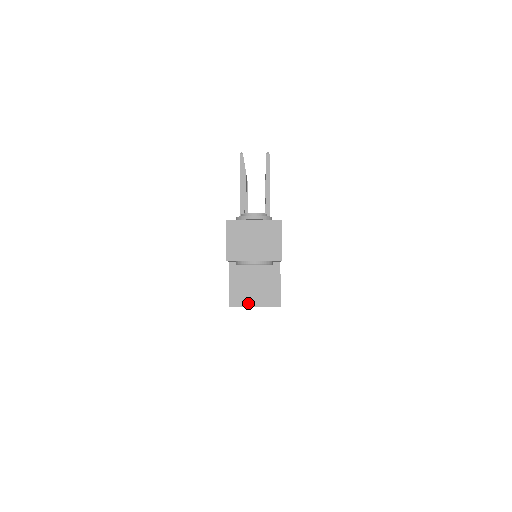
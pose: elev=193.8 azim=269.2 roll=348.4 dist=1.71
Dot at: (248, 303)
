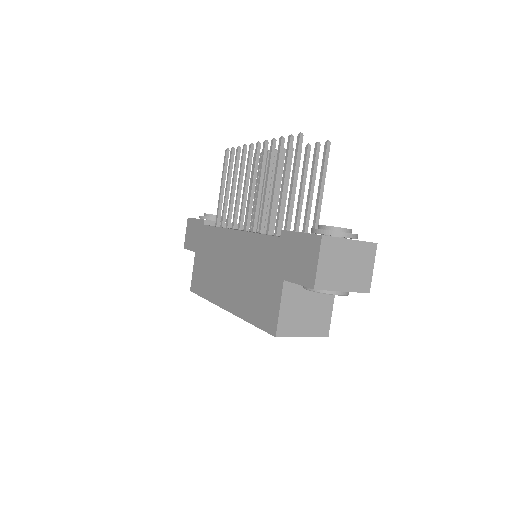
Dot at: (297, 333)
